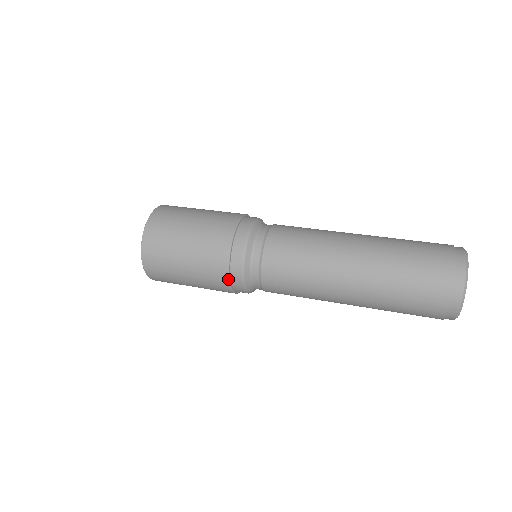
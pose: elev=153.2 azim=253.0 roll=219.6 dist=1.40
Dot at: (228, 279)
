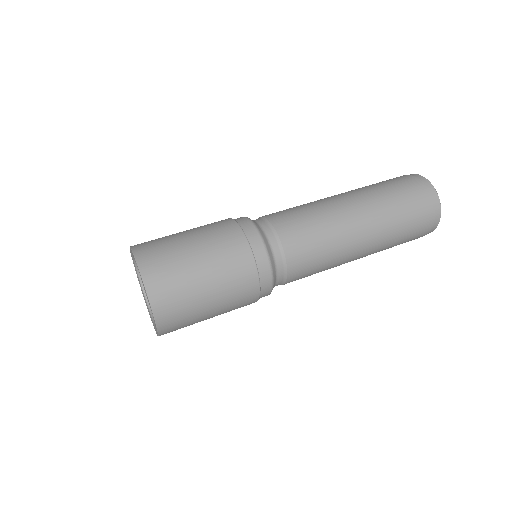
Dot at: (259, 292)
